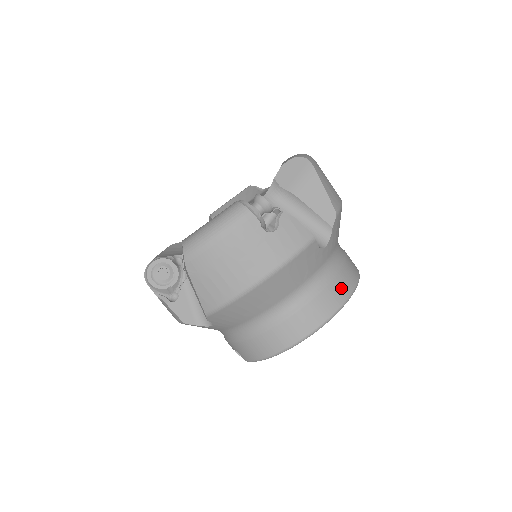
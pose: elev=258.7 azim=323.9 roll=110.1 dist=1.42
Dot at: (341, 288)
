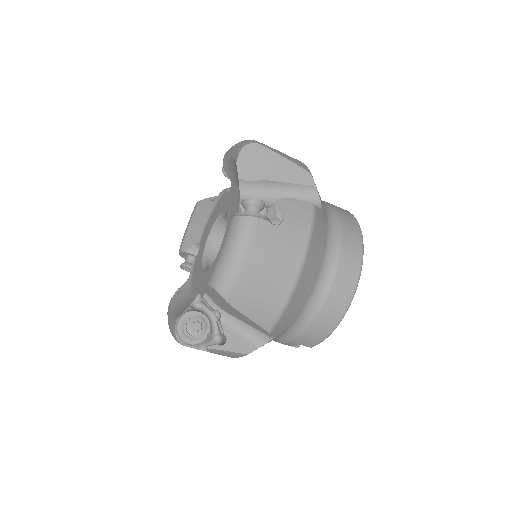
Dot at: (352, 232)
